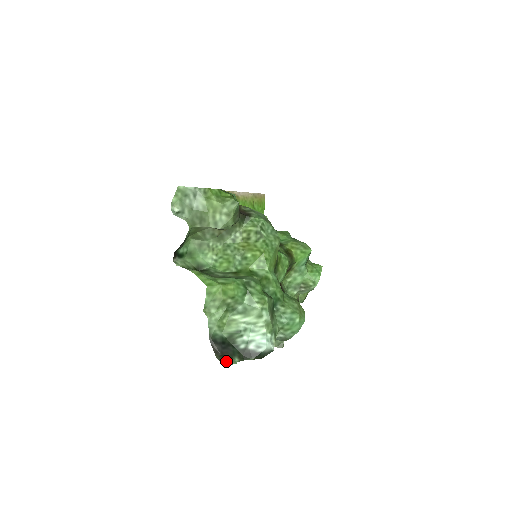
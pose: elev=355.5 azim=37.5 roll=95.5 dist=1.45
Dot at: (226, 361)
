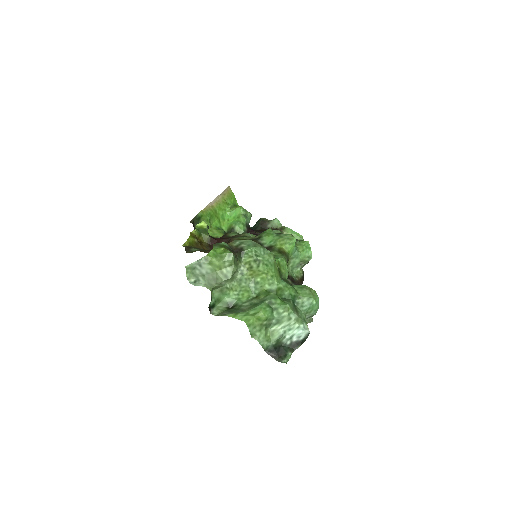
Dot at: (284, 360)
